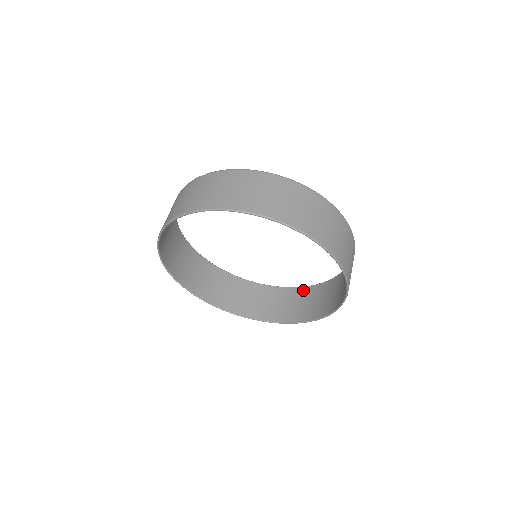
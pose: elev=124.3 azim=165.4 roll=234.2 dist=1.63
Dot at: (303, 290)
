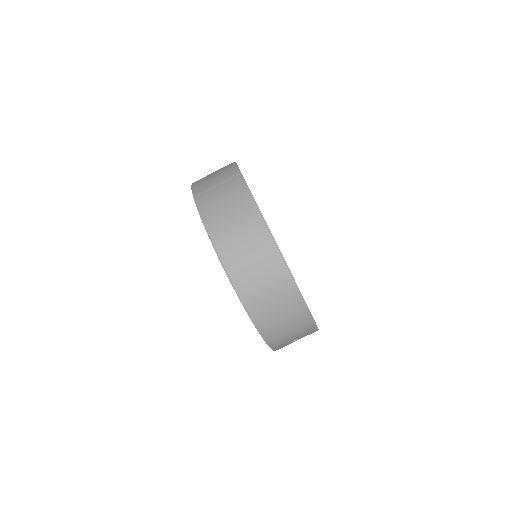
Dot at: occluded
